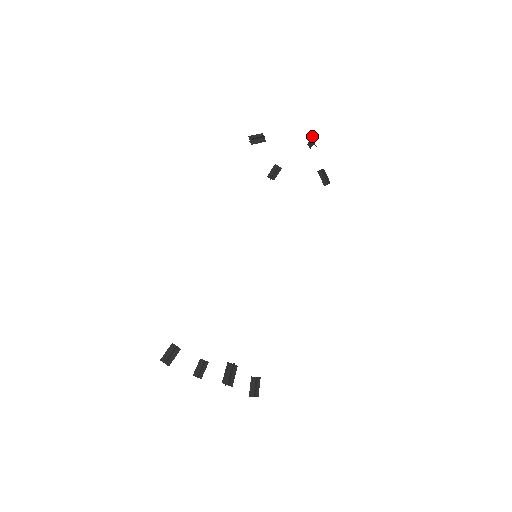
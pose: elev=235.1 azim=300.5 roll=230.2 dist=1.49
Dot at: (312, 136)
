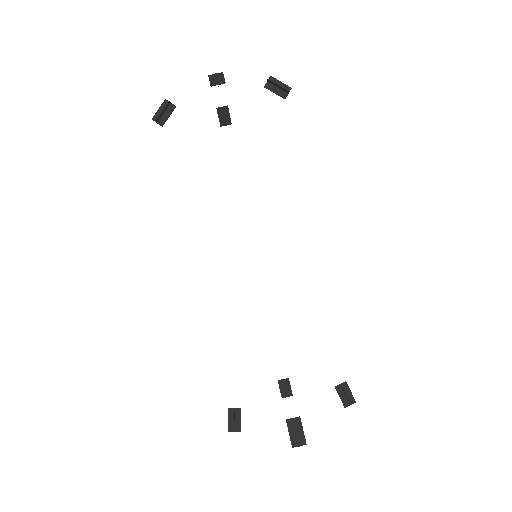
Dot at: occluded
